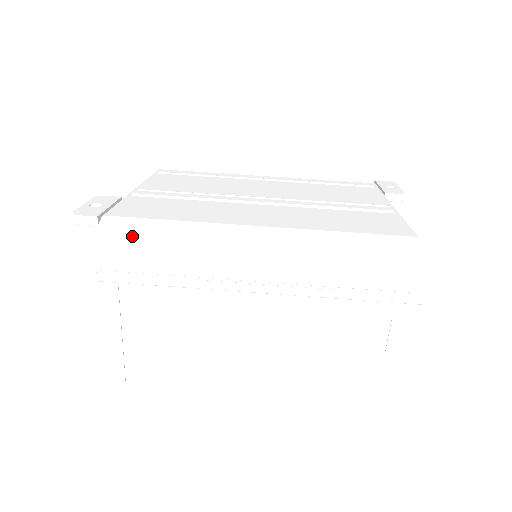
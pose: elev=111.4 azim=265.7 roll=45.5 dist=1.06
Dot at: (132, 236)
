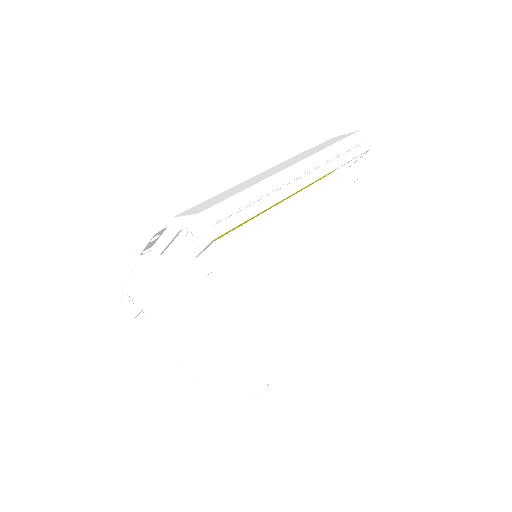
Dot at: (209, 203)
